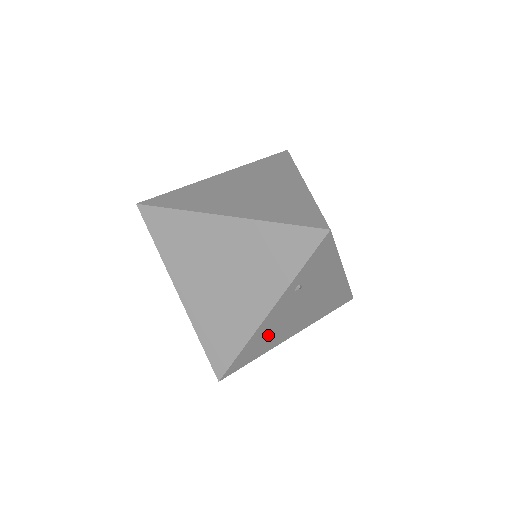
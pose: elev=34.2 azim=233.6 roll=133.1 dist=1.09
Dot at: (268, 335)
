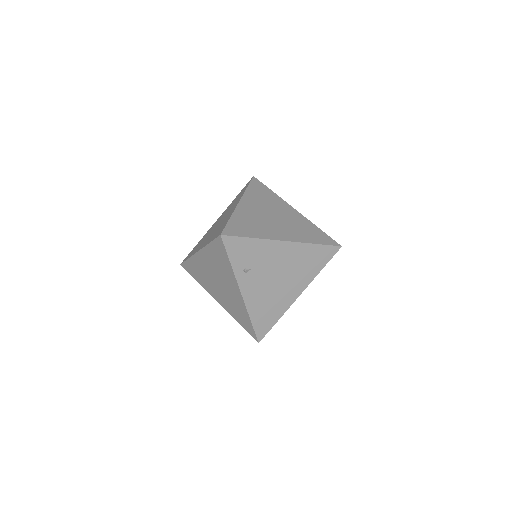
Dot at: (265, 304)
